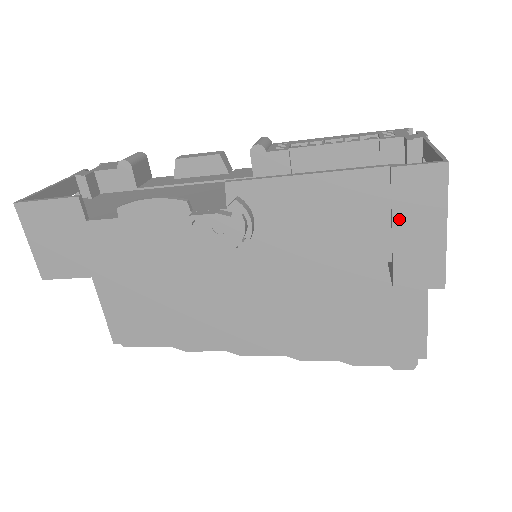
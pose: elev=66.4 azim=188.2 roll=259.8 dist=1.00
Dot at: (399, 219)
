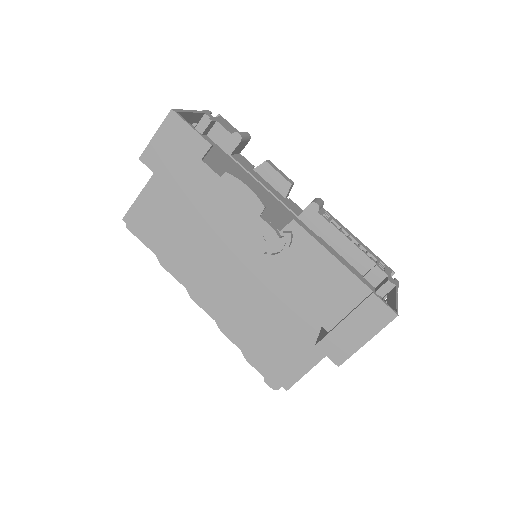
Dot at: (352, 317)
